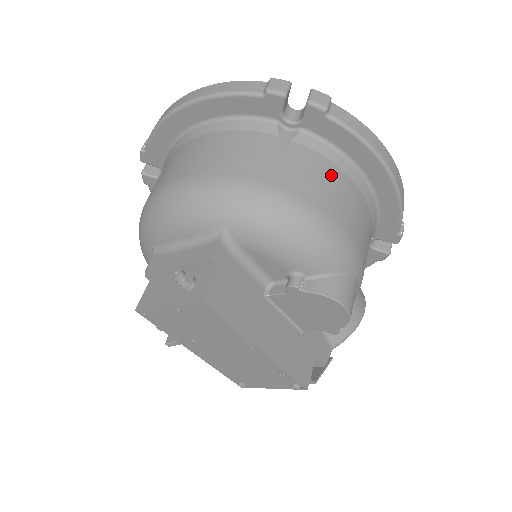
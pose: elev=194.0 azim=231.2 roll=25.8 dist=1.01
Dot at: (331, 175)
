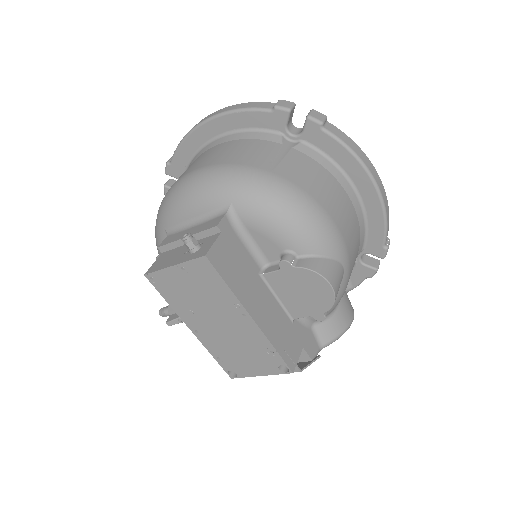
Dot at: (324, 177)
